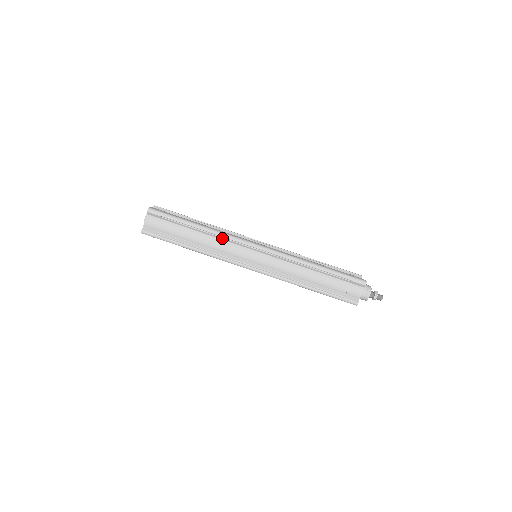
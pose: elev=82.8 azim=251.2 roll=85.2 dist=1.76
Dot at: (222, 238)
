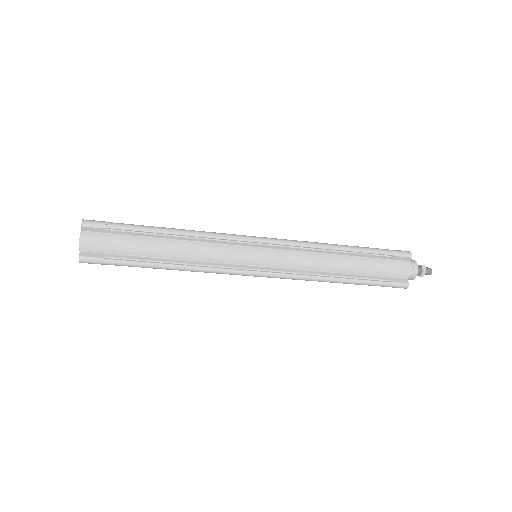
Dot at: (202, 270)
